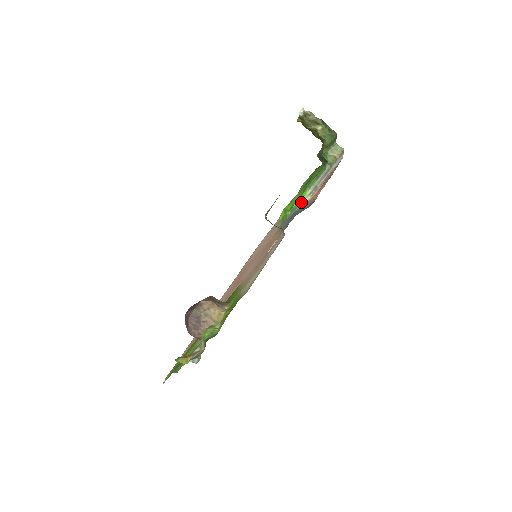
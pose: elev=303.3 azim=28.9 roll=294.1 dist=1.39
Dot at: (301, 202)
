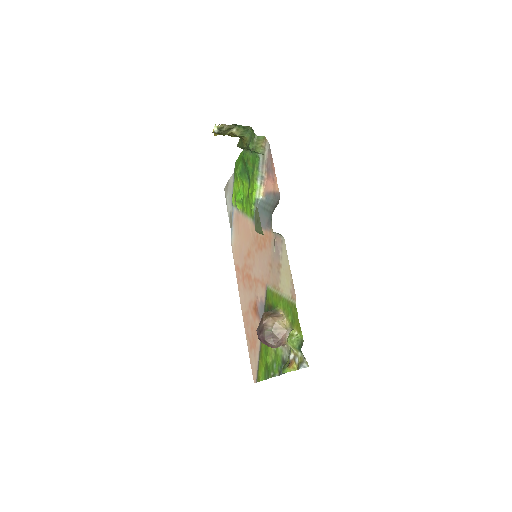
Dot at: (258, 194)
